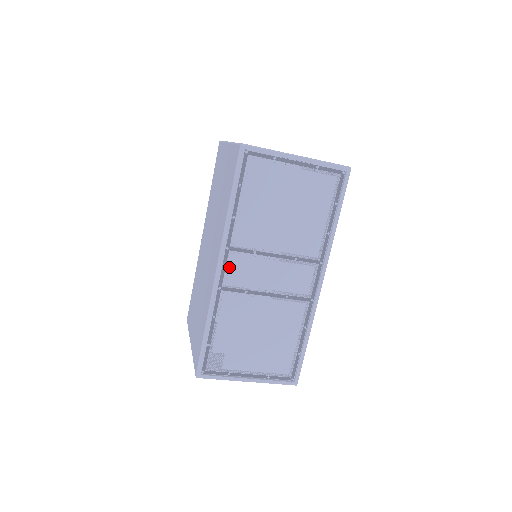
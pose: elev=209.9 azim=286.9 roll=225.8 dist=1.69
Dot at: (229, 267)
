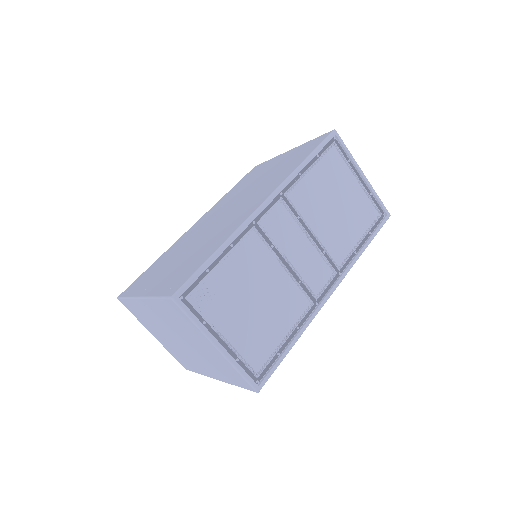
Dot at: (272, 211)
